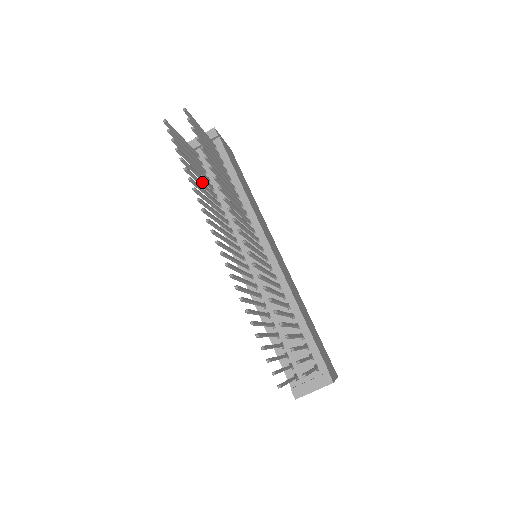
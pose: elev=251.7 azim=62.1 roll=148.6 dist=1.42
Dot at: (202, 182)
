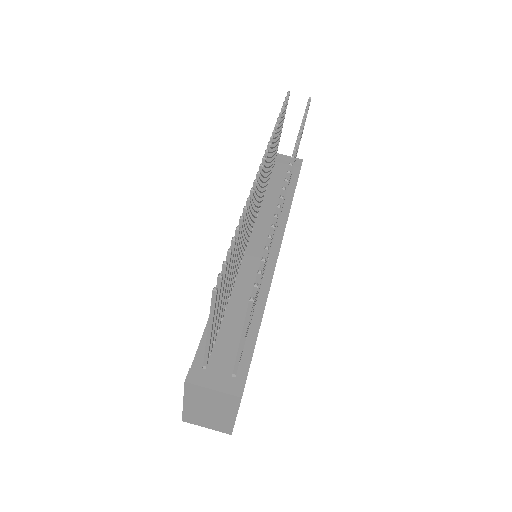
Dot at: occluded
